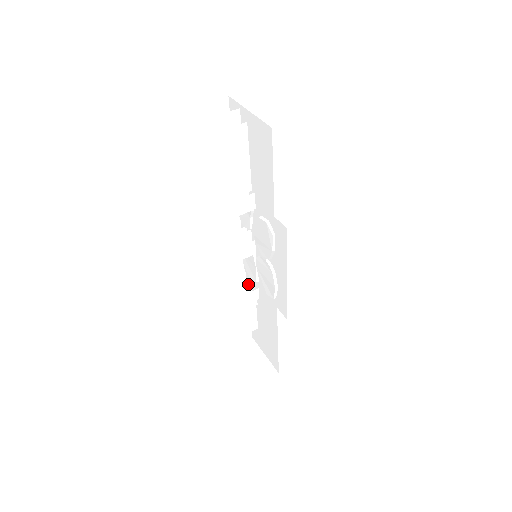
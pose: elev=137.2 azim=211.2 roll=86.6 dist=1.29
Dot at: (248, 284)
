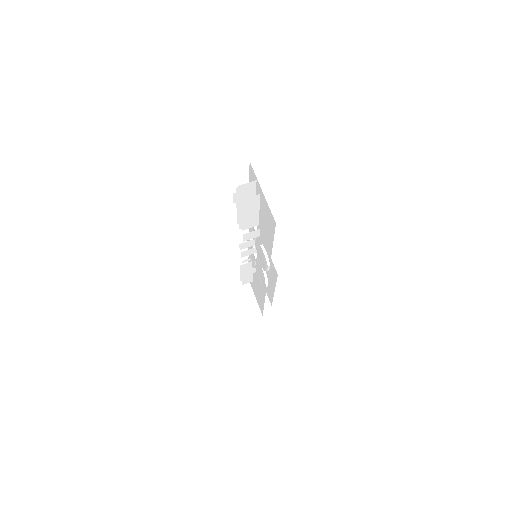
Dot at: (249, 259)
